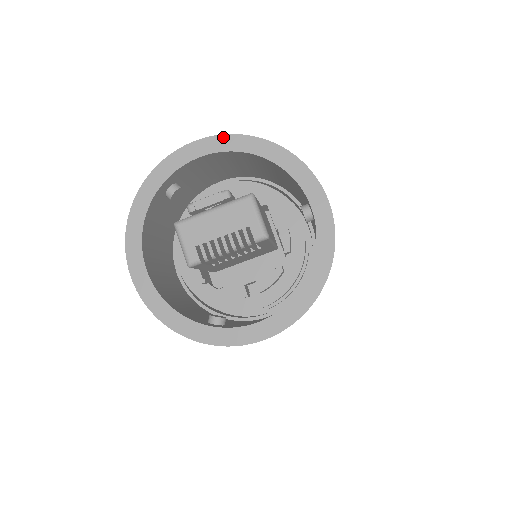
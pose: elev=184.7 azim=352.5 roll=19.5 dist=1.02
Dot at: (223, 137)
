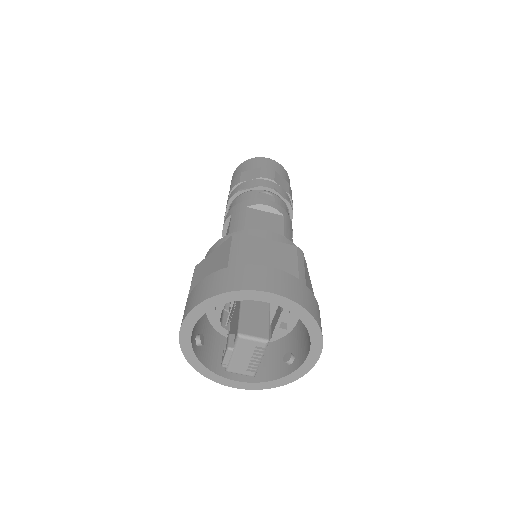
Dot at: (188, 317)
